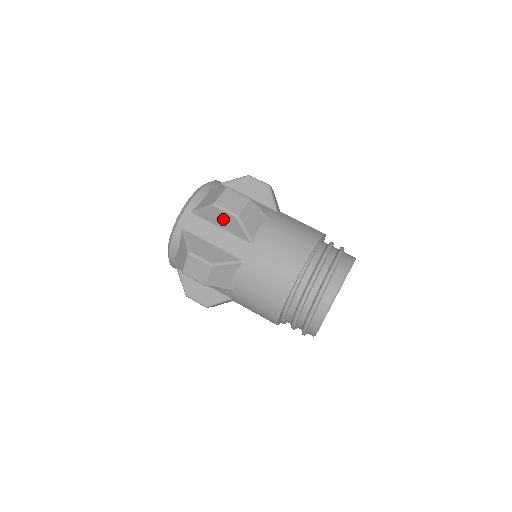
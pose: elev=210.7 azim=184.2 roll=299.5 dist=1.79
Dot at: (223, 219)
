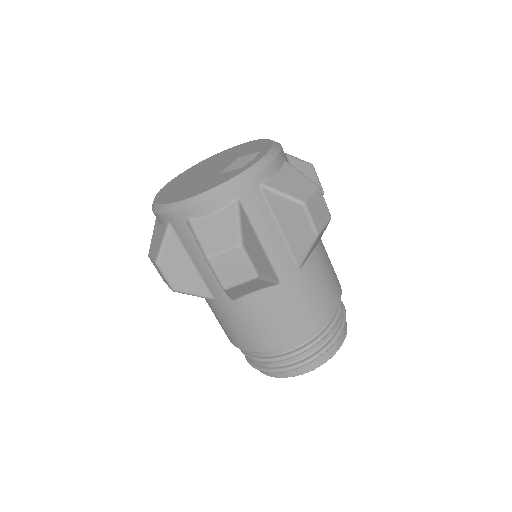
Dot at: (296, 224)
